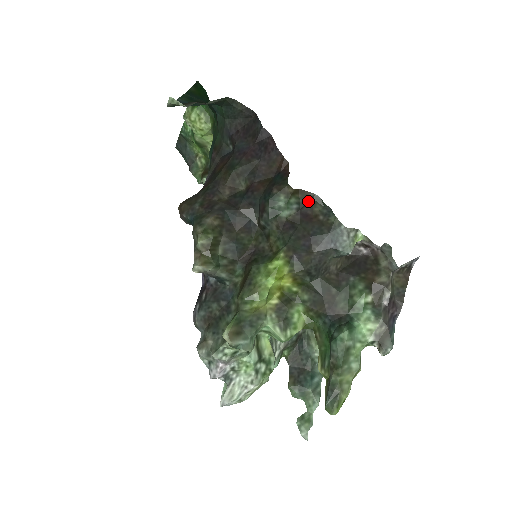
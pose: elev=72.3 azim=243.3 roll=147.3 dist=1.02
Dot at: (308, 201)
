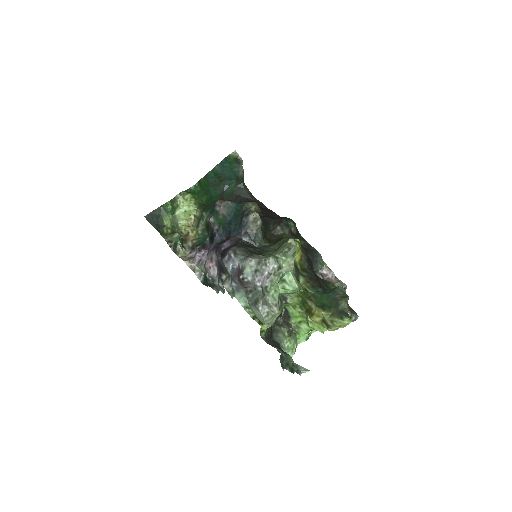
Dot at: (298, 235)
